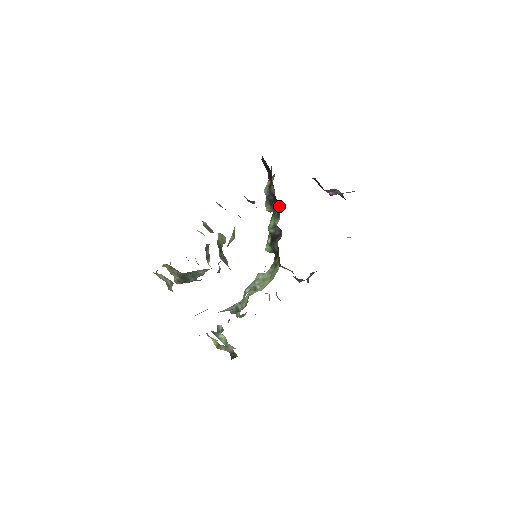
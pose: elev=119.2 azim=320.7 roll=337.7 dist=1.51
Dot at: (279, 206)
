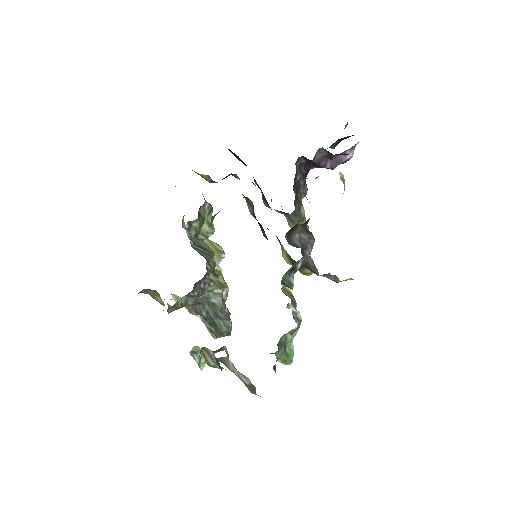
Dot at: occluded
